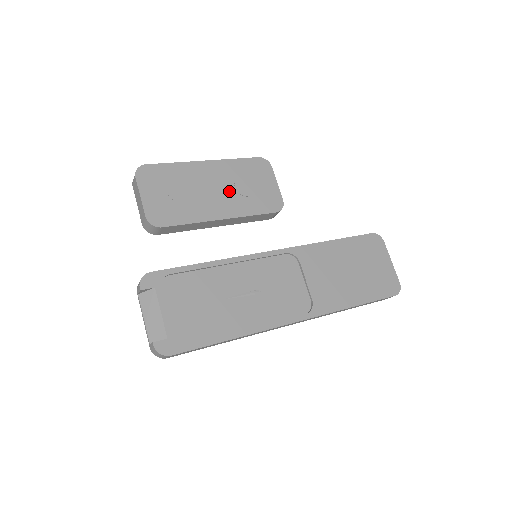
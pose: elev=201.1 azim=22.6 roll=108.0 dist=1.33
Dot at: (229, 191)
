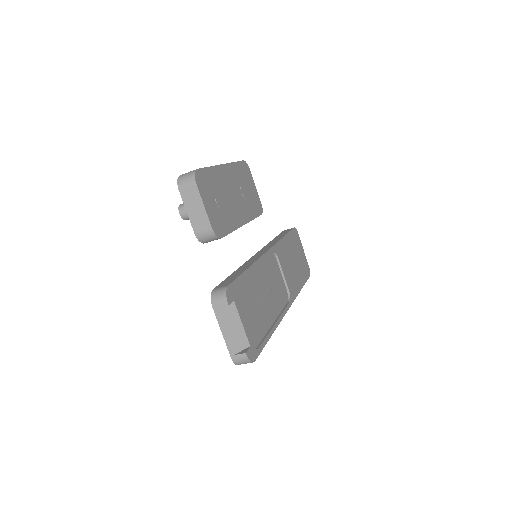
Dot at: (240, 196)
